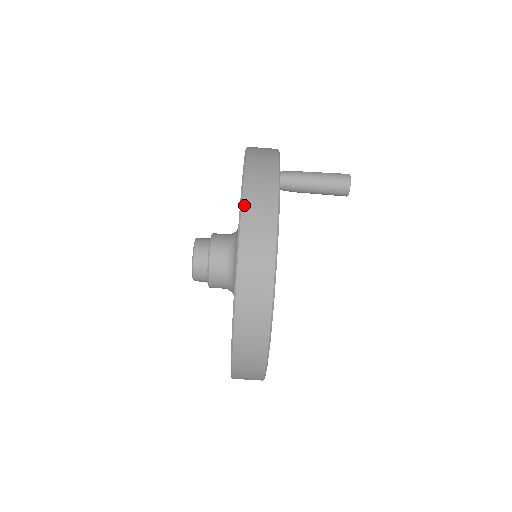
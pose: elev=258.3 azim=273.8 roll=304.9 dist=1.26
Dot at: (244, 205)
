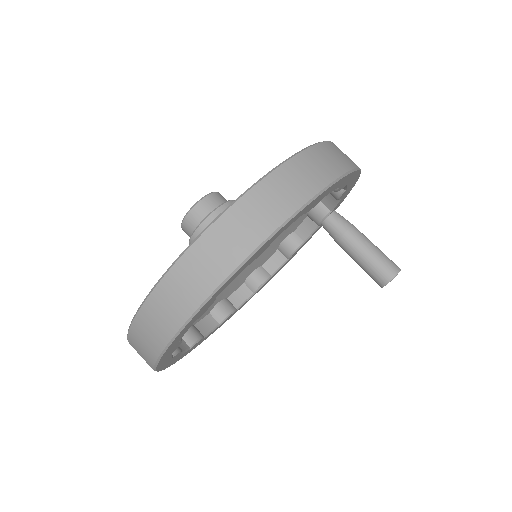
Dot at: (295, 158)
